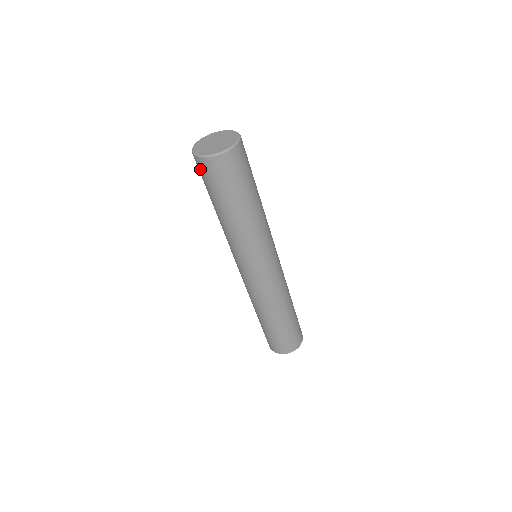
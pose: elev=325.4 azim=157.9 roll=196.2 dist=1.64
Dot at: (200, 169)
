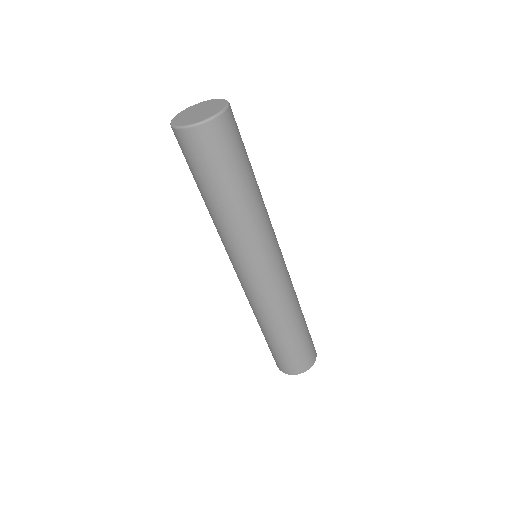
Dot at: (203, 144)
